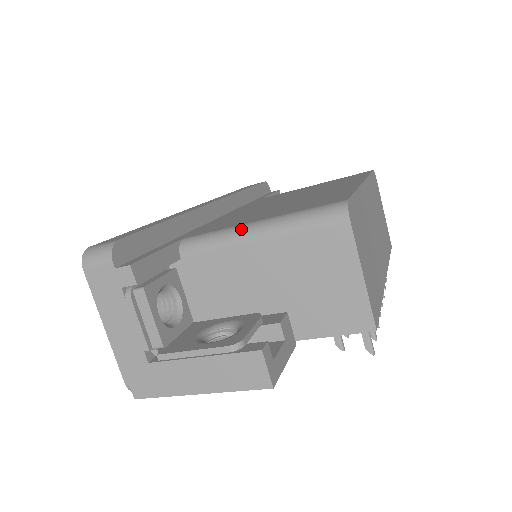
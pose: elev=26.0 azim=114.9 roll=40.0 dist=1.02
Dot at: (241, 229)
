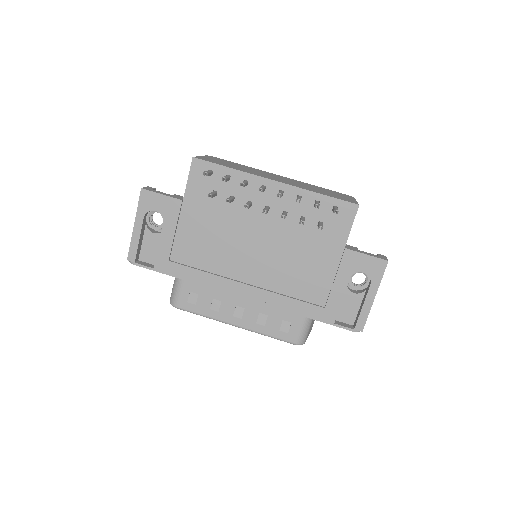
Dot at: occluded
